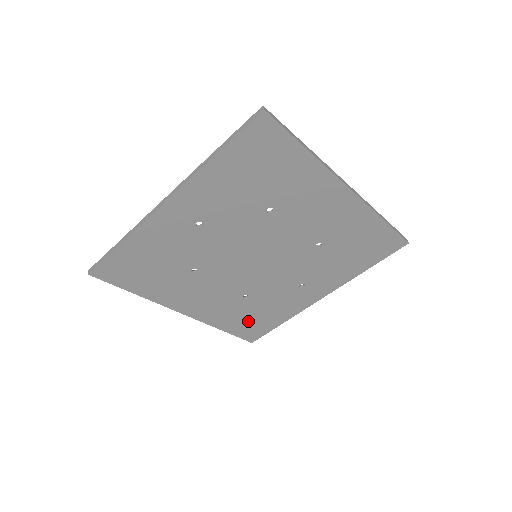
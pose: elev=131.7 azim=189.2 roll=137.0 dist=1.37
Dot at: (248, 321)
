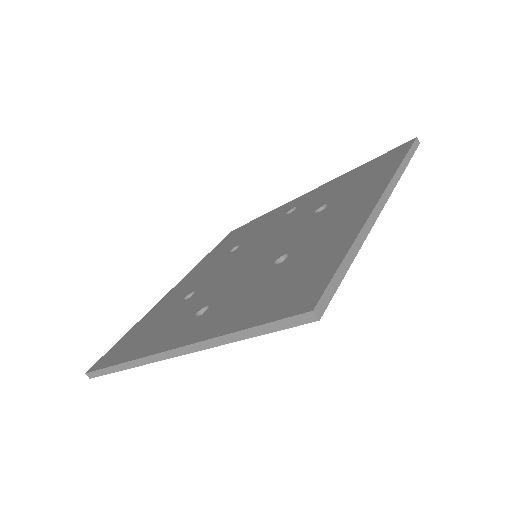
Dot at: occluded
